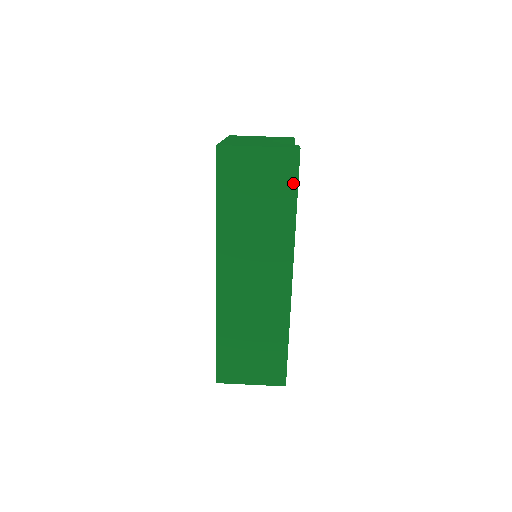
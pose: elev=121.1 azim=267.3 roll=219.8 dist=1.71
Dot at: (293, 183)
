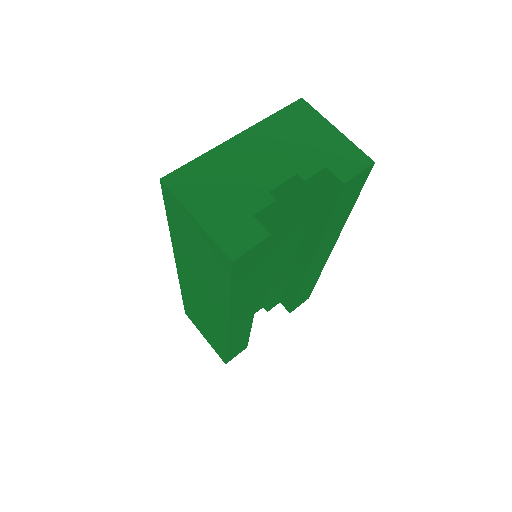
Dot at: (226, 278)
